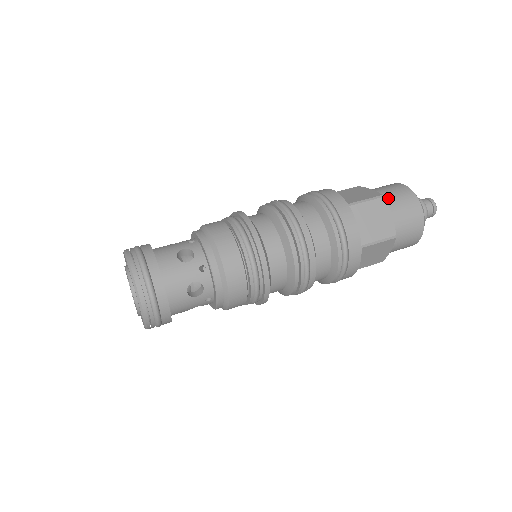
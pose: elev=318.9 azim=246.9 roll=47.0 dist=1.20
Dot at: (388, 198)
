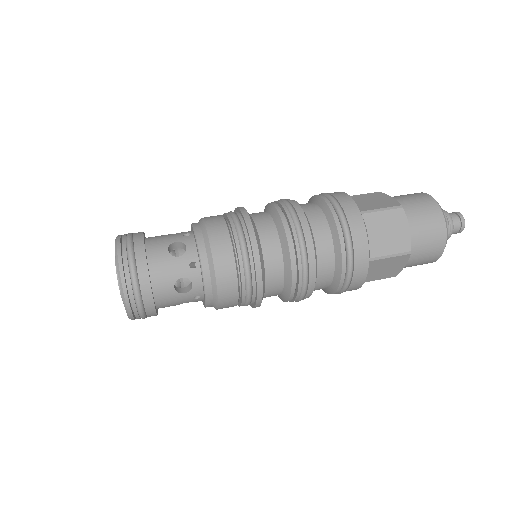
Dot at: (408, 209)
